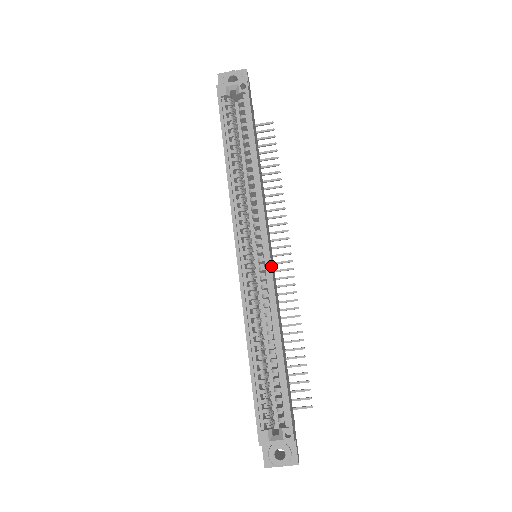
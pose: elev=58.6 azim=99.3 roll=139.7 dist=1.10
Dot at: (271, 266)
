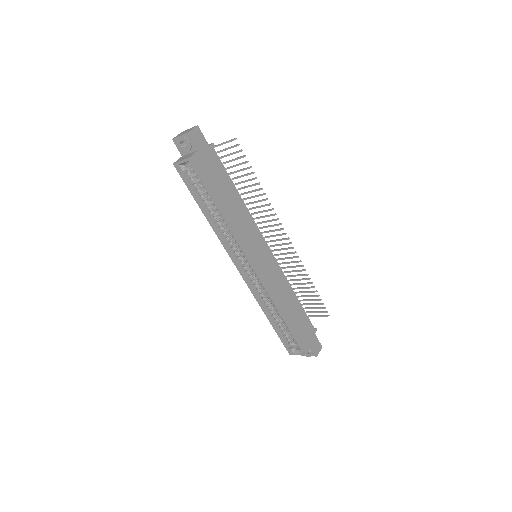
Dot at: (259, 277)
